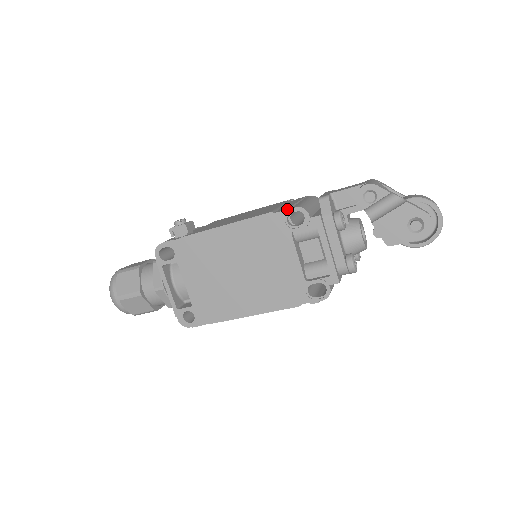
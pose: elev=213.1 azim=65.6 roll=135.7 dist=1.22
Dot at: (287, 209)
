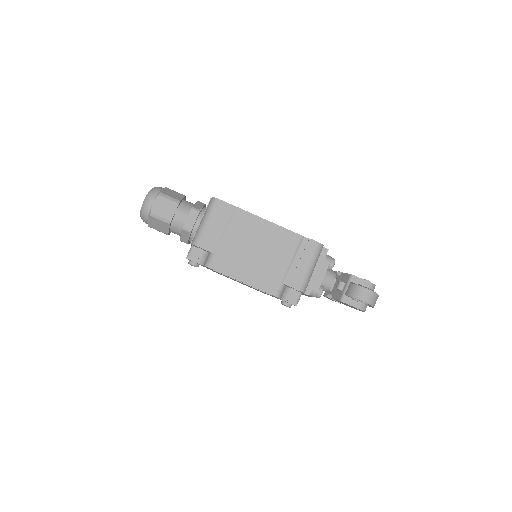
Dot at: occluded
